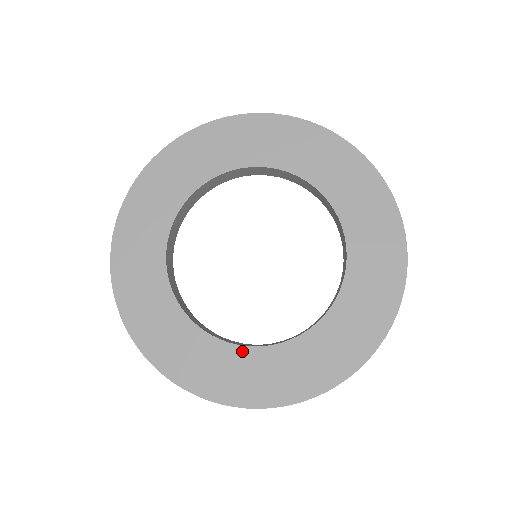
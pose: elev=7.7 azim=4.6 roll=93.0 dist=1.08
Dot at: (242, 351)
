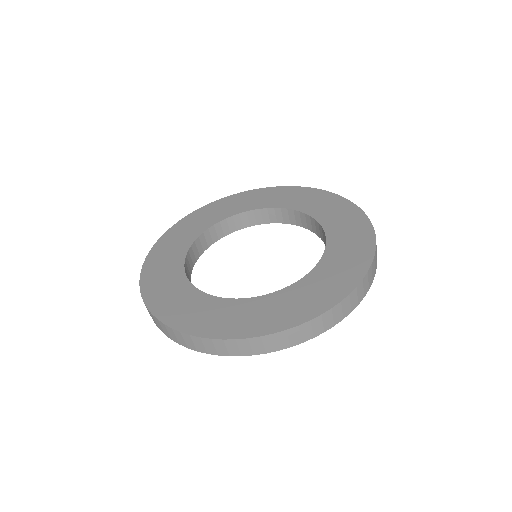
Dot at: (185, 282)
